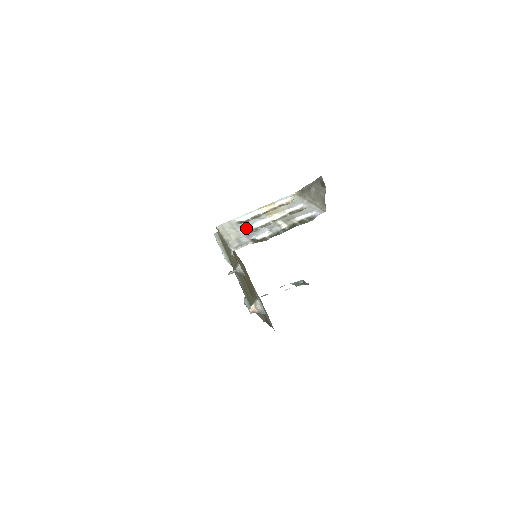
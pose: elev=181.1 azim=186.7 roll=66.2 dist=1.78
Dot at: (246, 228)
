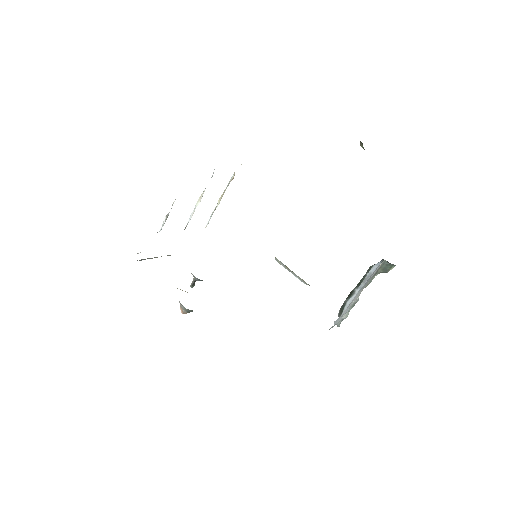
Dot at: (184, 229)
